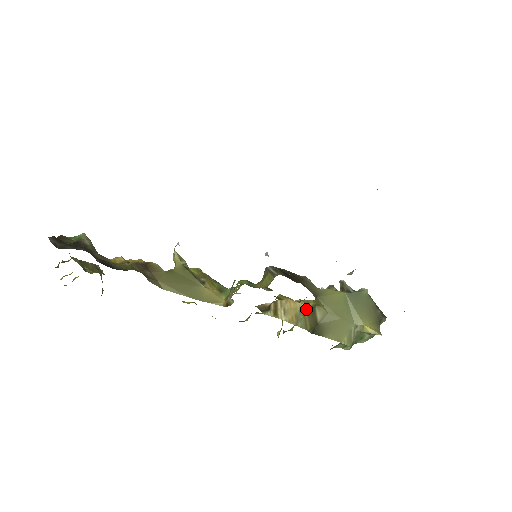
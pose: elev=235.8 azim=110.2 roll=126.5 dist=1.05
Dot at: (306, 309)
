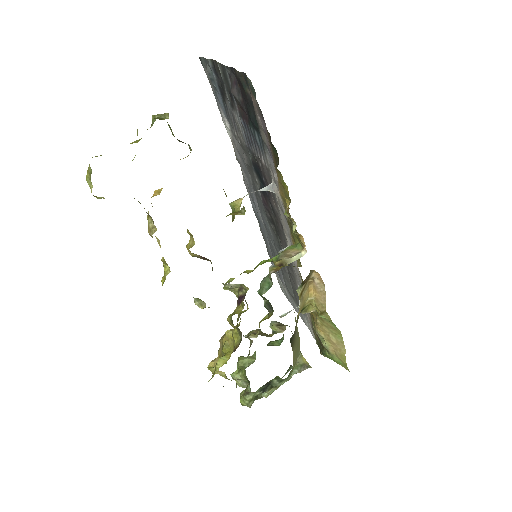
Dot at: (302, 308)
